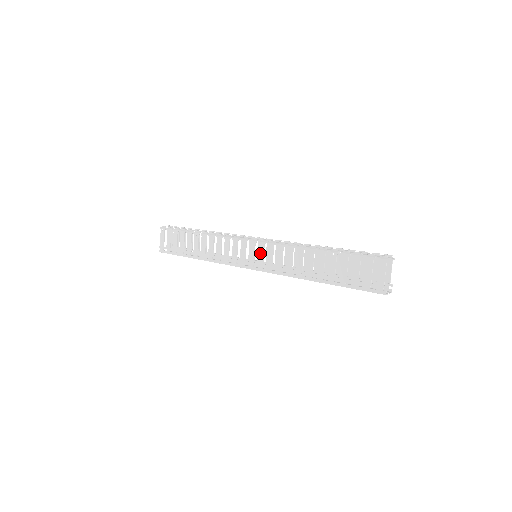
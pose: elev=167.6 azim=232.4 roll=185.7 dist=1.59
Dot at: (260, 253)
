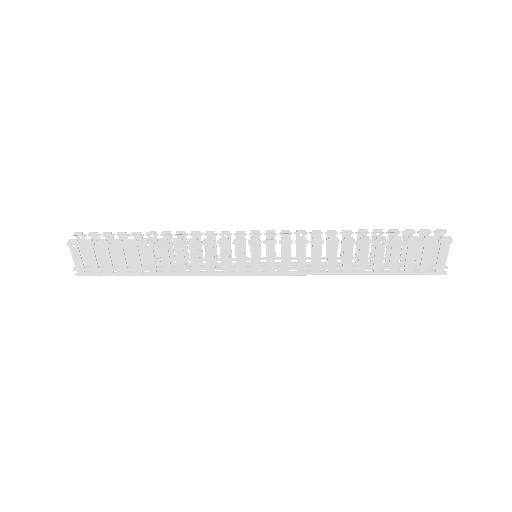
Dot at: (269, 256)
